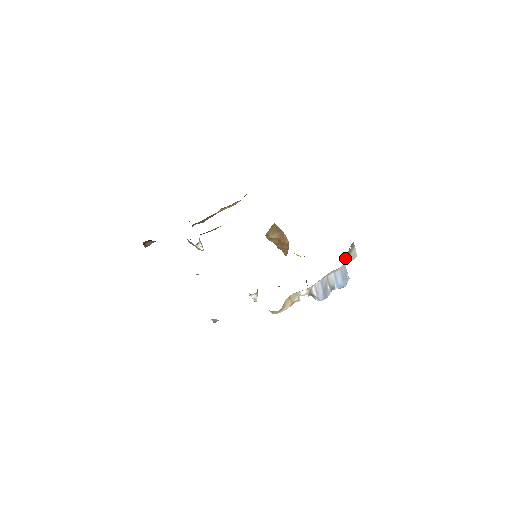
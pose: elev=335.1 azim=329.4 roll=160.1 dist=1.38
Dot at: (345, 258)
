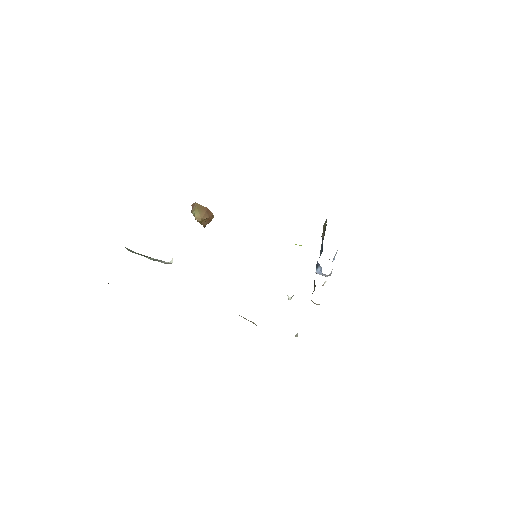
Dot at: occluded
